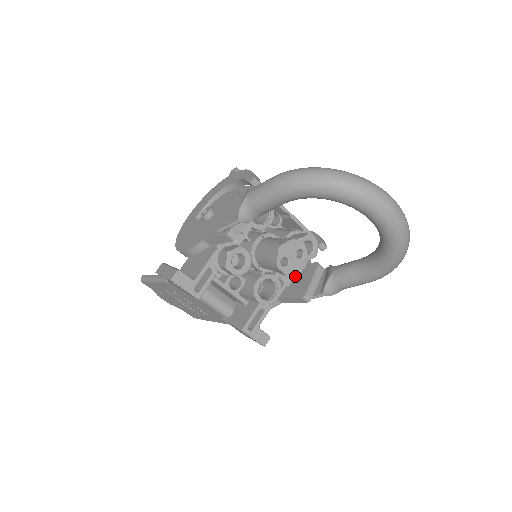
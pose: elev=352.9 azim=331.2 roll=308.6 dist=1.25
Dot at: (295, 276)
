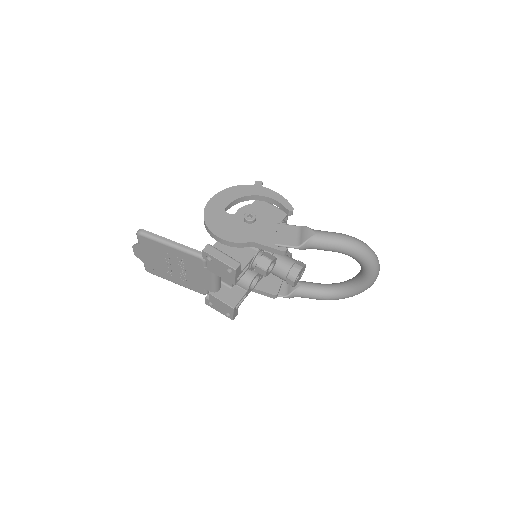
Dot at: occluded
